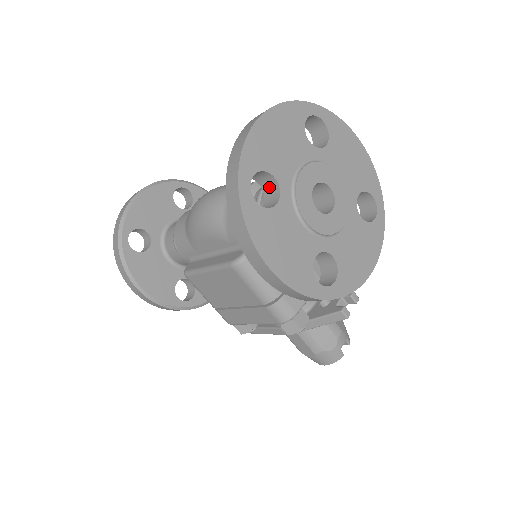
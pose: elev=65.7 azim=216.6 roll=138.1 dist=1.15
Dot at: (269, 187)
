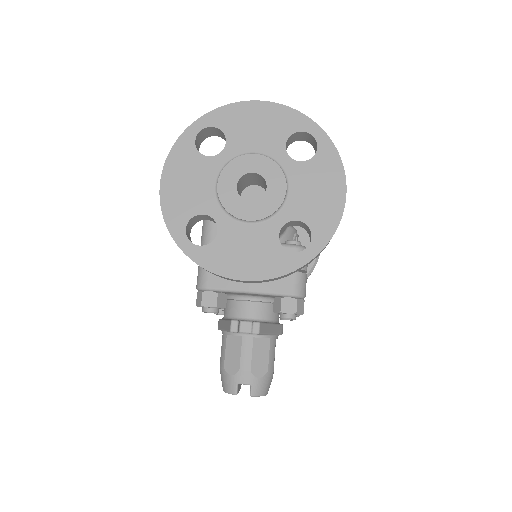
Dot at: occluded
